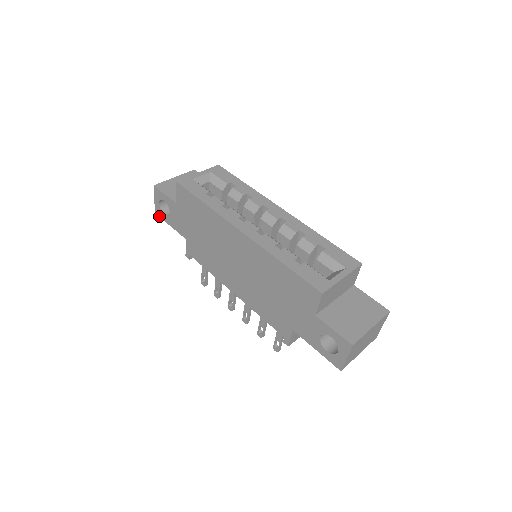
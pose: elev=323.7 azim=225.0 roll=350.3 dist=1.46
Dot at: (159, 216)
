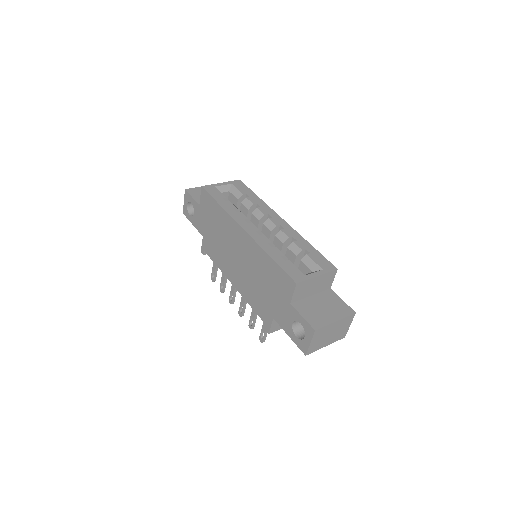
Dot at: occluded
